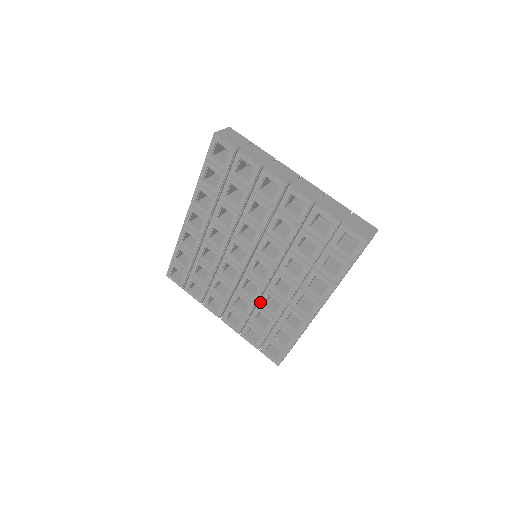
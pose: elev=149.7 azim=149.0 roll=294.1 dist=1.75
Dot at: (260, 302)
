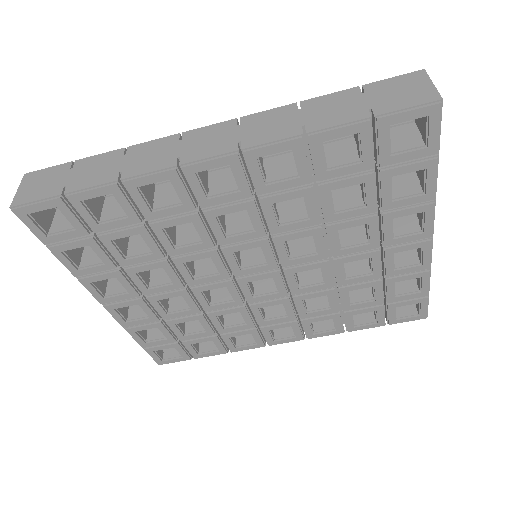
Dot at: (215, 313)
